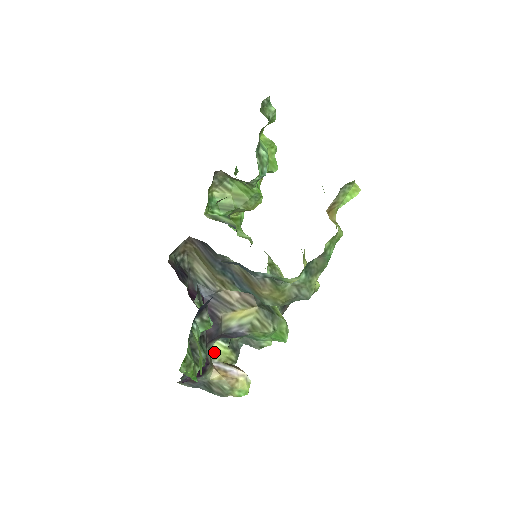
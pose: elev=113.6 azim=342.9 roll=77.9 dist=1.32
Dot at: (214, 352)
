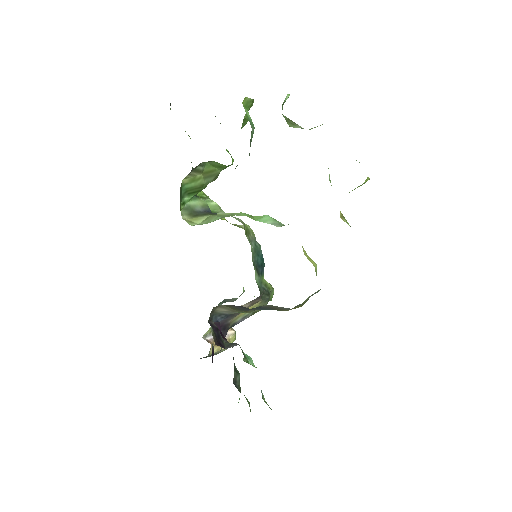
Dot at: occluded
